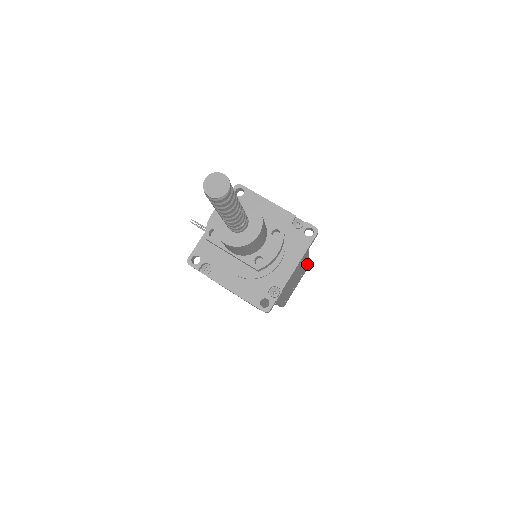
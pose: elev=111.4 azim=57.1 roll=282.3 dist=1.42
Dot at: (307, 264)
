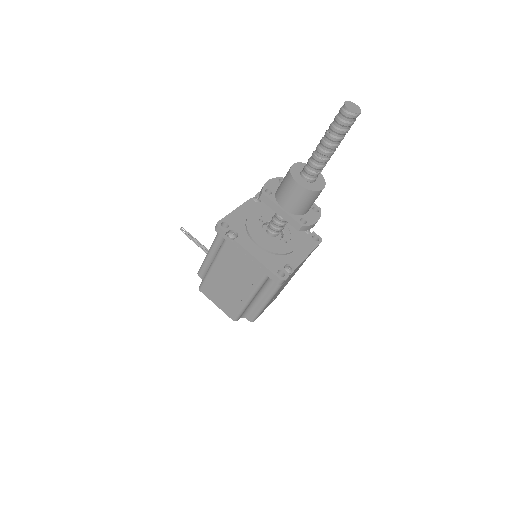
Dot at: occluded
